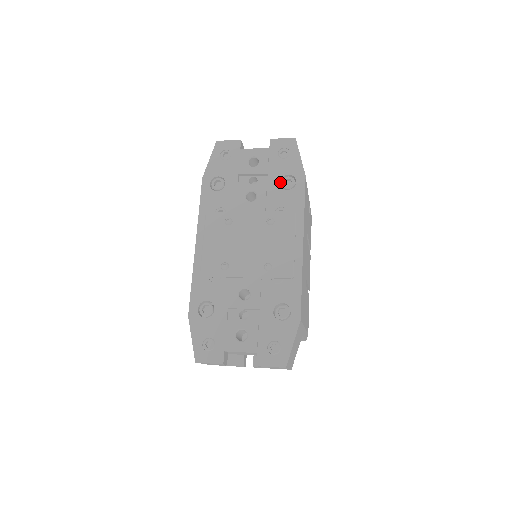
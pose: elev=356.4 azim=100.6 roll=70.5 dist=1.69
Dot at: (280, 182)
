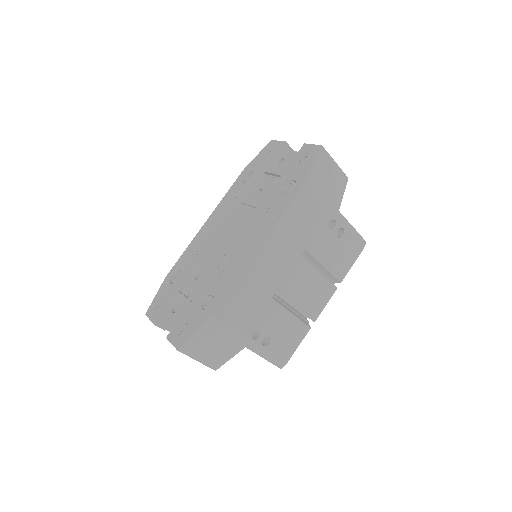
Dot at: (286, 186)
